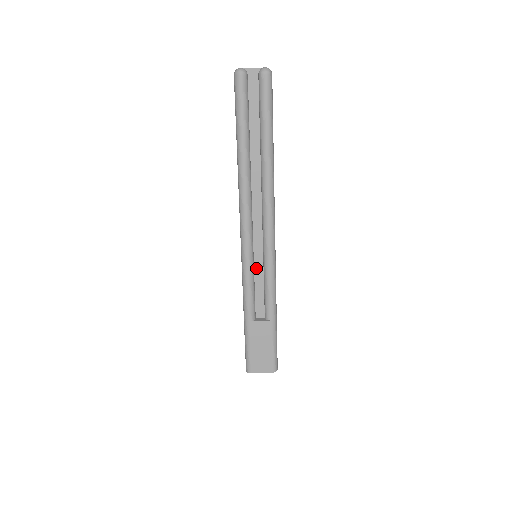
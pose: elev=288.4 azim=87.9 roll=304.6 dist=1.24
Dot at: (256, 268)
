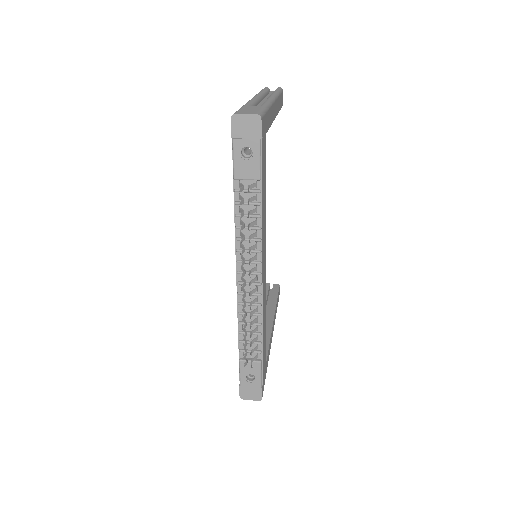
Dot at: occluded
